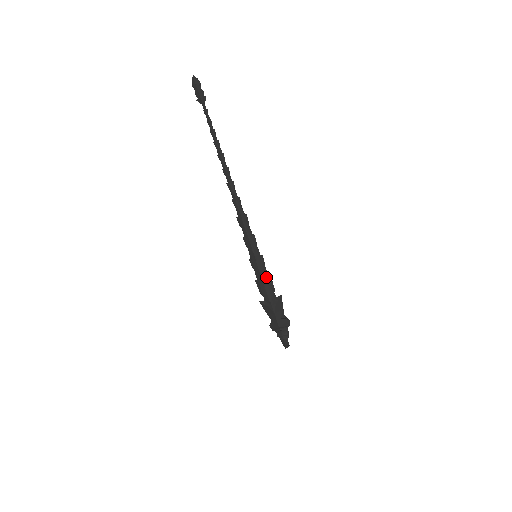
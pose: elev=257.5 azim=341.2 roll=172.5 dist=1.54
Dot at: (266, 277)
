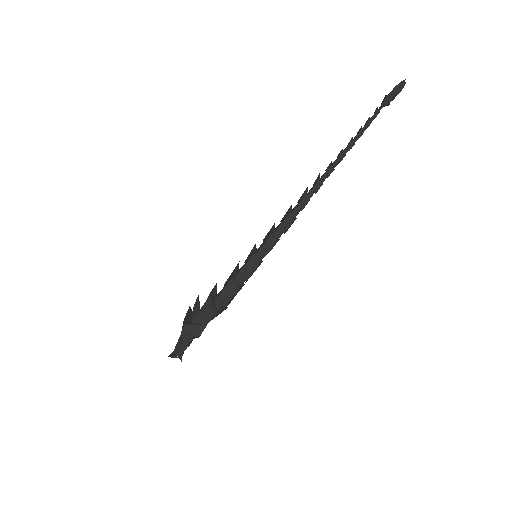
Dot at: (243, 283)
